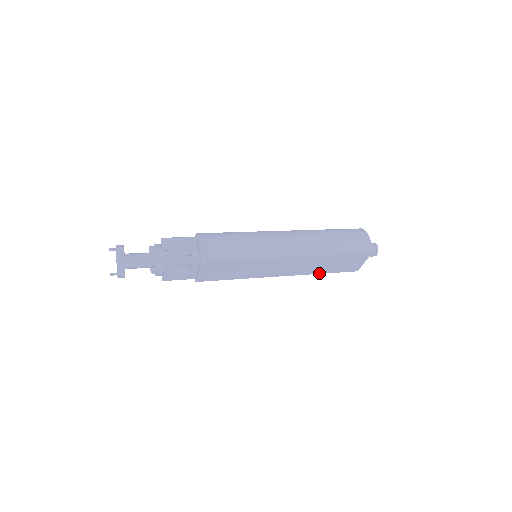
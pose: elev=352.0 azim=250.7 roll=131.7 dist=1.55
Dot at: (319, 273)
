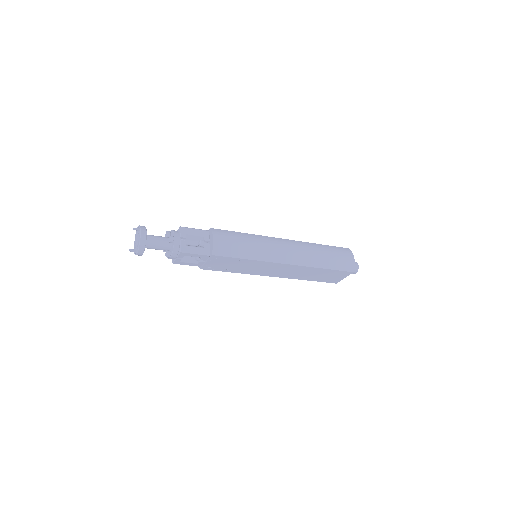
Dot at: occluded
